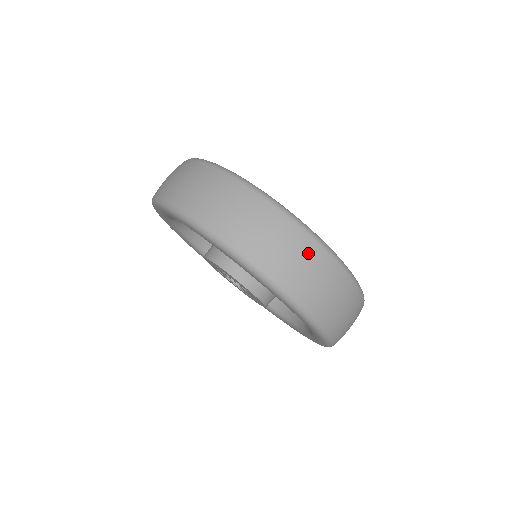
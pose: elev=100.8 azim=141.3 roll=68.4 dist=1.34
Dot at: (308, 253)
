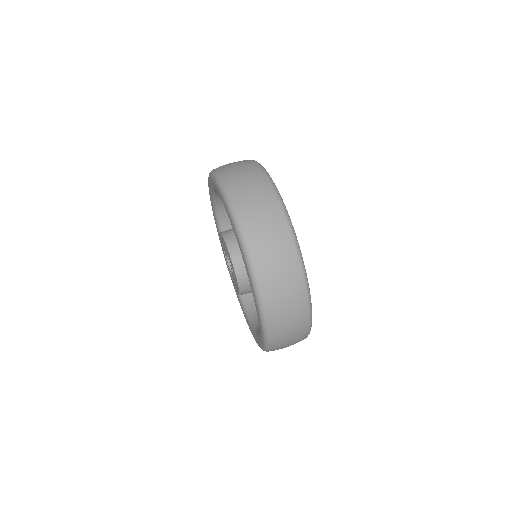
Dot at: (269, 206)
